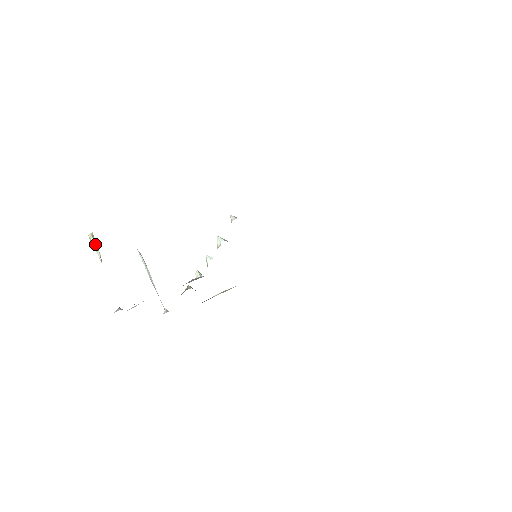
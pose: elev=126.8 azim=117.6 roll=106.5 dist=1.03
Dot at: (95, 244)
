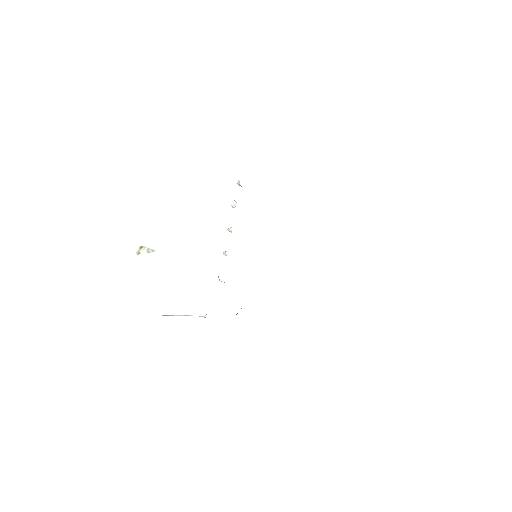
Dot at: (145, 248)
